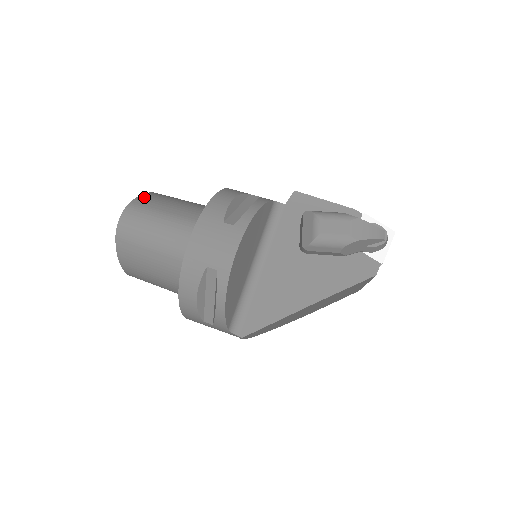
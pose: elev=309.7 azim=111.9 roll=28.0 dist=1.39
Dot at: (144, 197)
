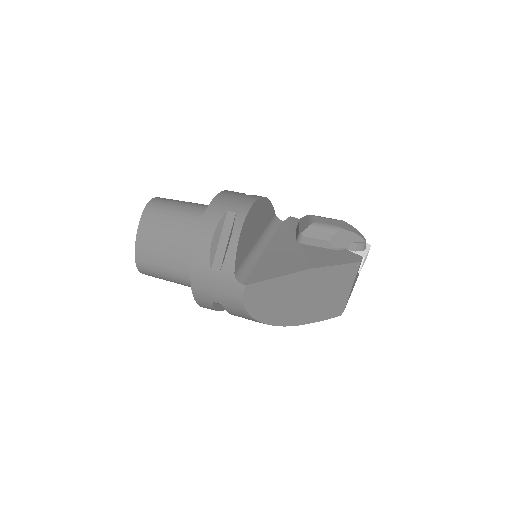
Dot at: occluded
